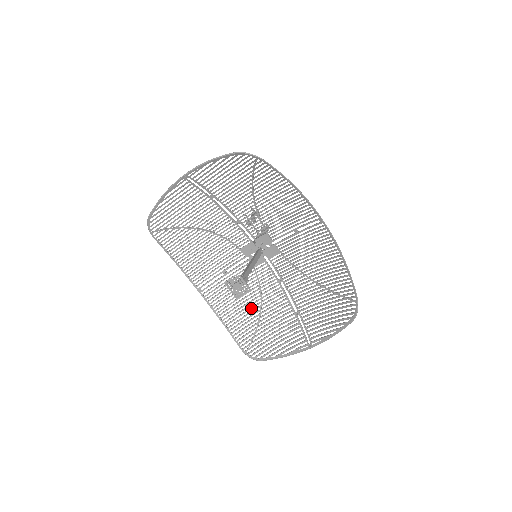
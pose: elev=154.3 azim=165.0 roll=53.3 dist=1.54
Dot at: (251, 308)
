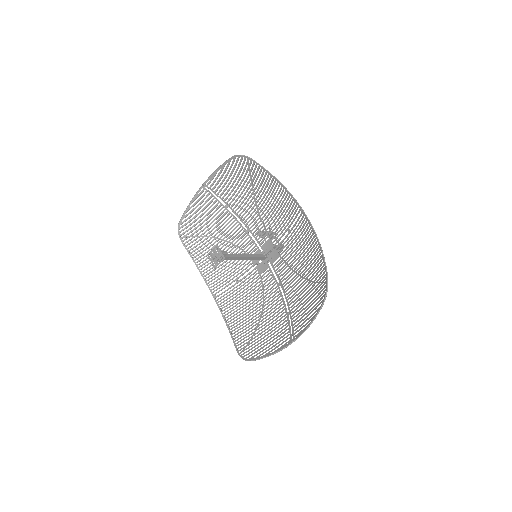
Dot at: (254, 313)
